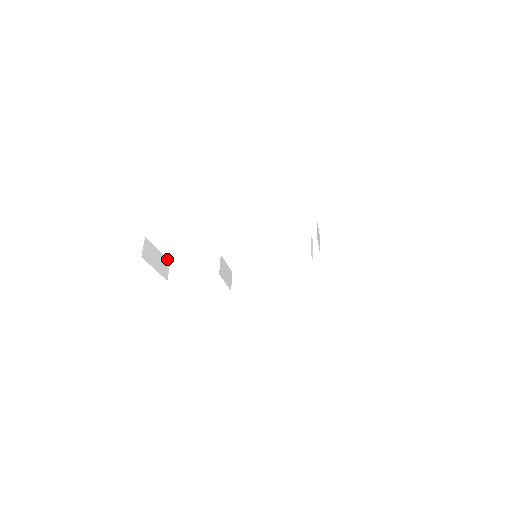
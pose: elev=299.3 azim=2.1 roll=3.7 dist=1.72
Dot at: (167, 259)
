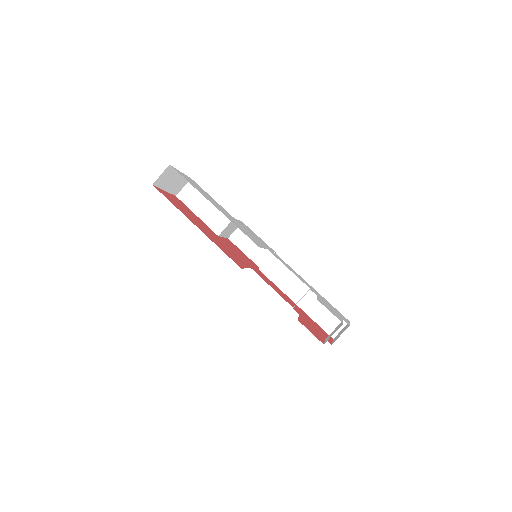
Dot at: occluded
